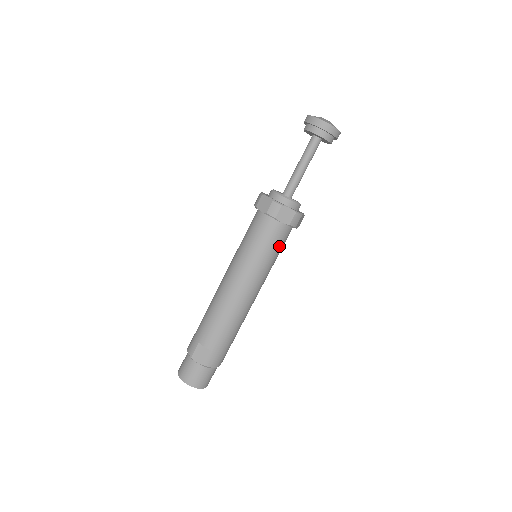
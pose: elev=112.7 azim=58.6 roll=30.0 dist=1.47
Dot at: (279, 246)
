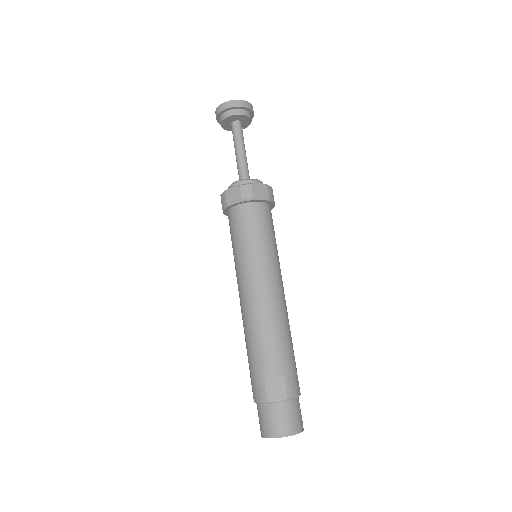
Dot at: (272, 228)
